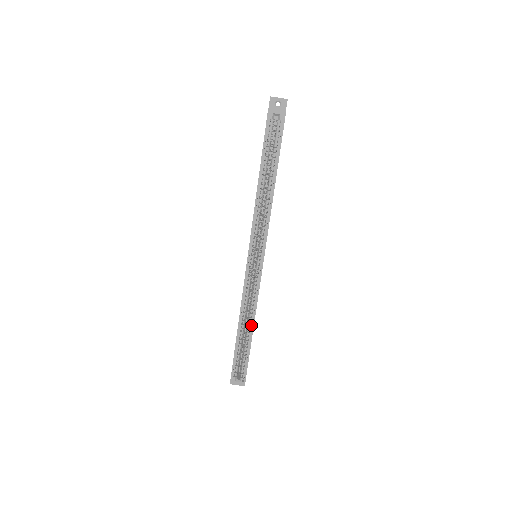
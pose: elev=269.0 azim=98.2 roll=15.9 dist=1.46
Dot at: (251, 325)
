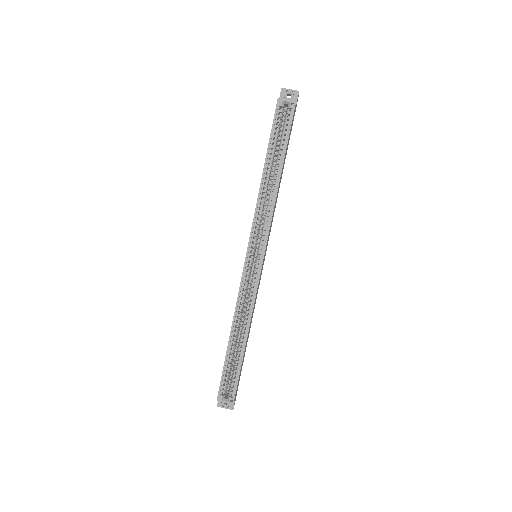
Dot at: (245, 333)
